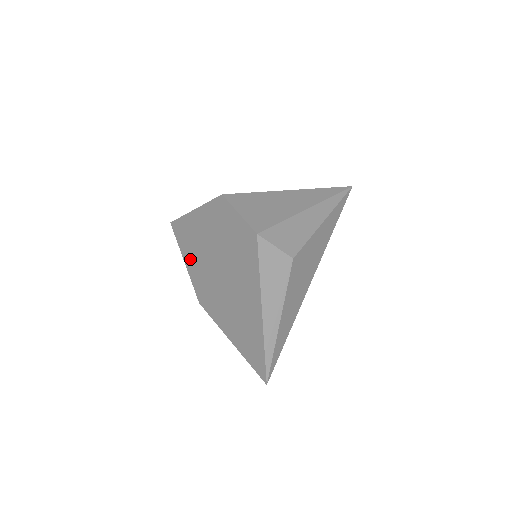
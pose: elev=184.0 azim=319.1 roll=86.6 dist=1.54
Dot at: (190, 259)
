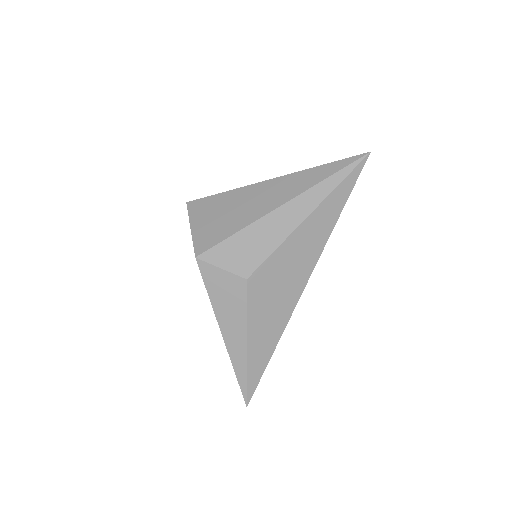
Dot at: occluded
